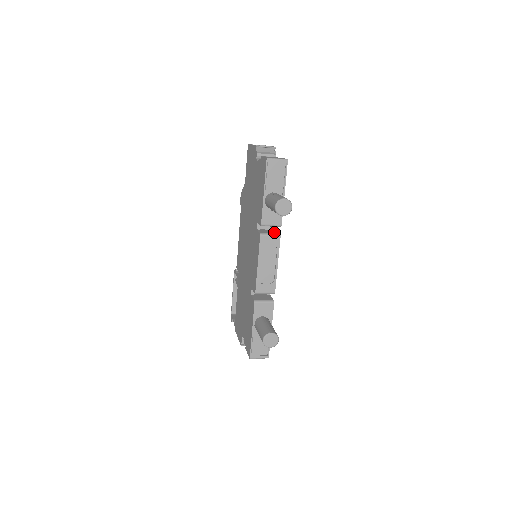
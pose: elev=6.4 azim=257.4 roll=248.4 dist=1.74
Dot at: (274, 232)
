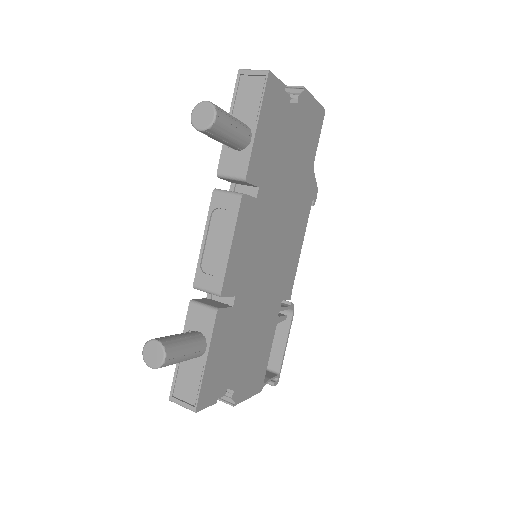
Dot at: occluded
